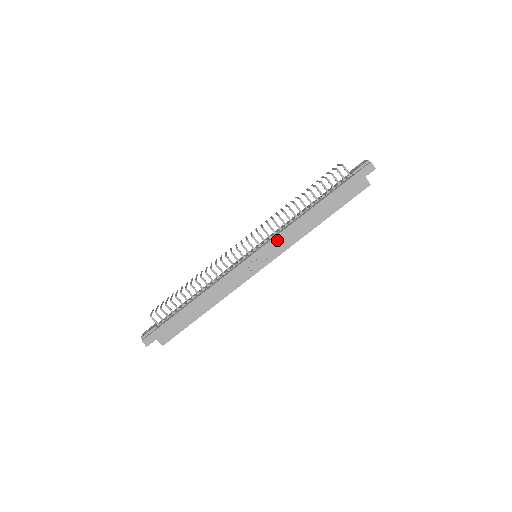
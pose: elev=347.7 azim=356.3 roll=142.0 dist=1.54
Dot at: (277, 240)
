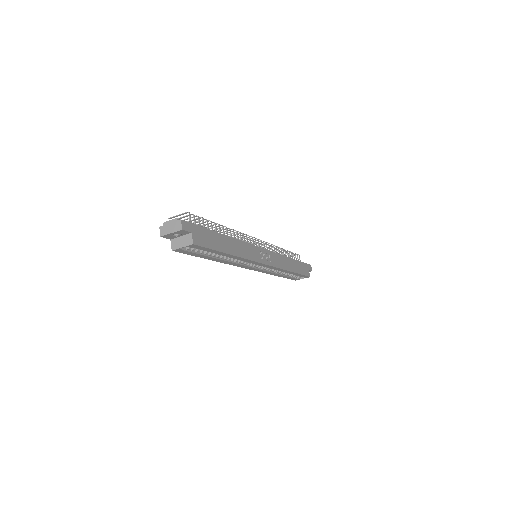
Dot at: (275, 256)
